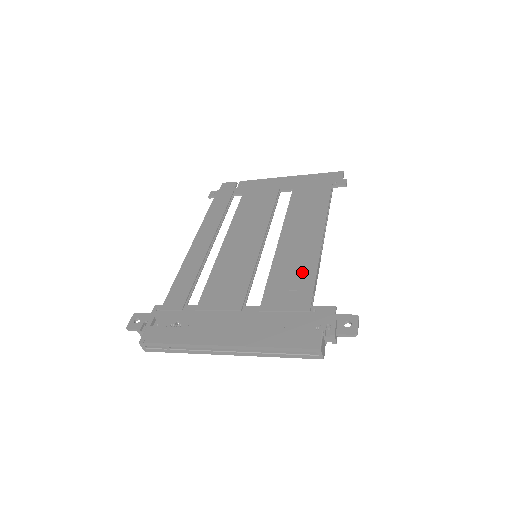
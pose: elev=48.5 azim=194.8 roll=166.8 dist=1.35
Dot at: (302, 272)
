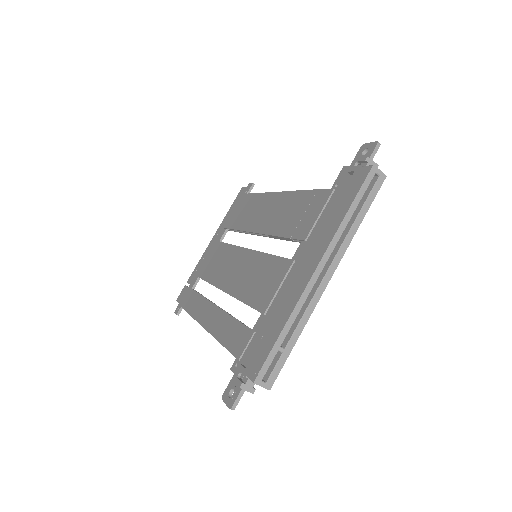
Dot at: (296, 204)
